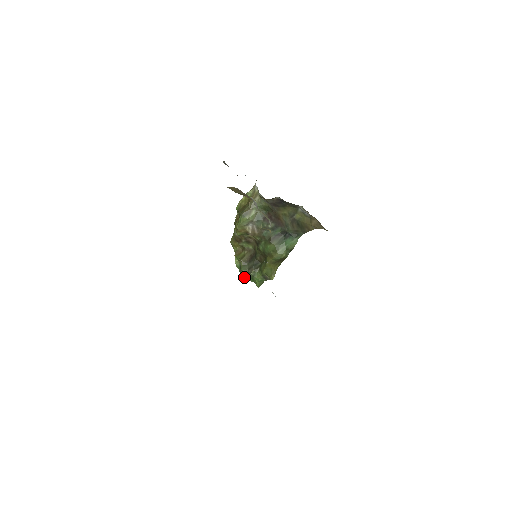
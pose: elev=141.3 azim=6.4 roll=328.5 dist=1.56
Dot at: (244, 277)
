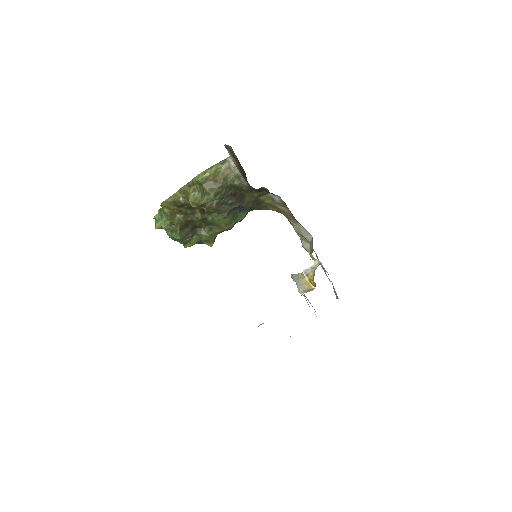
Dot at: occluded
